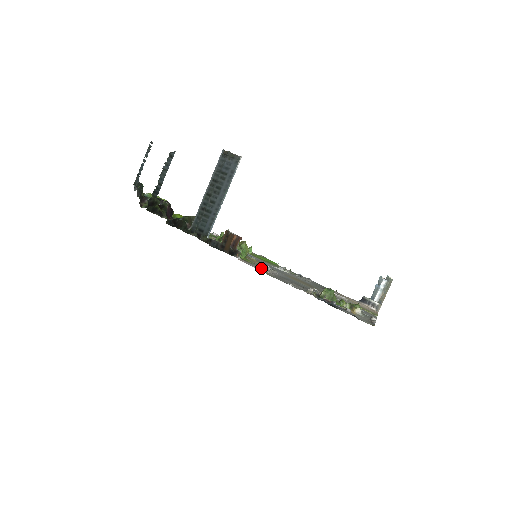
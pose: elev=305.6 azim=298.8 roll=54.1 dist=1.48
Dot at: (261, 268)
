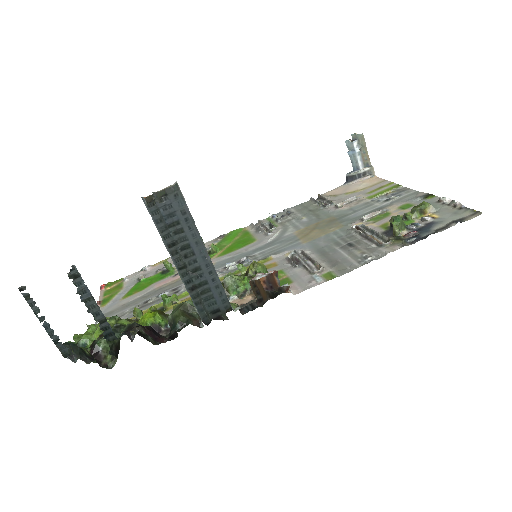
Dot at: (315, 273)
